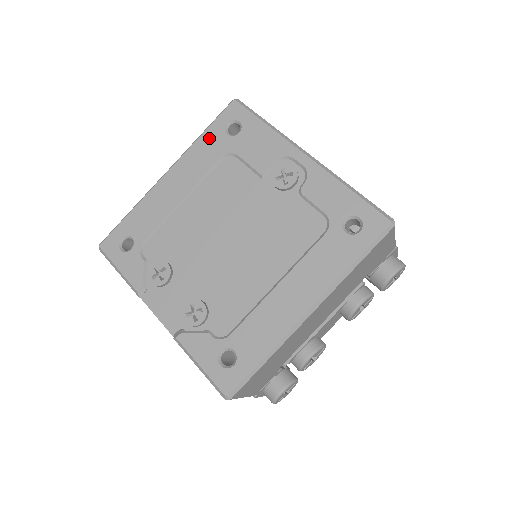
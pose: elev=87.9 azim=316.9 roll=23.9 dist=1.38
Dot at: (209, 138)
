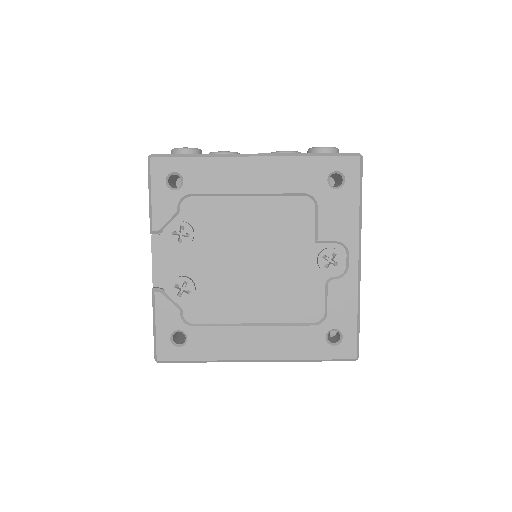
Dot at: (312, 166)
